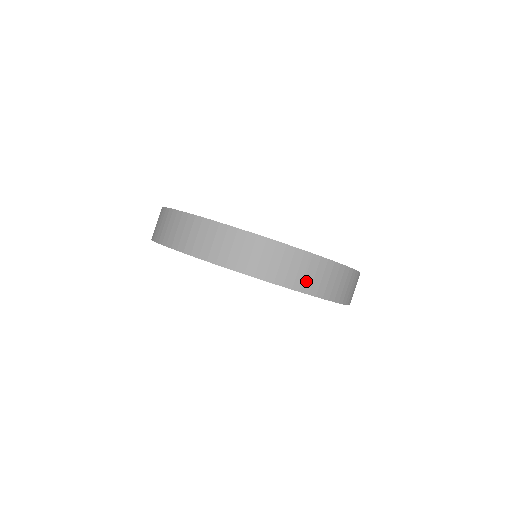
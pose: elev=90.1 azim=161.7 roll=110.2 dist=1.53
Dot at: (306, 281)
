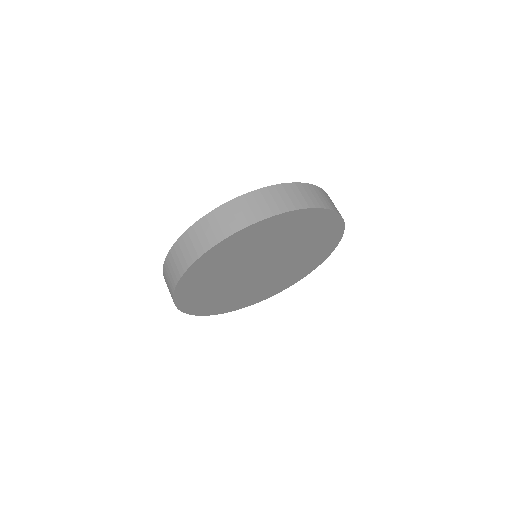
Dot at: (336, 208)
